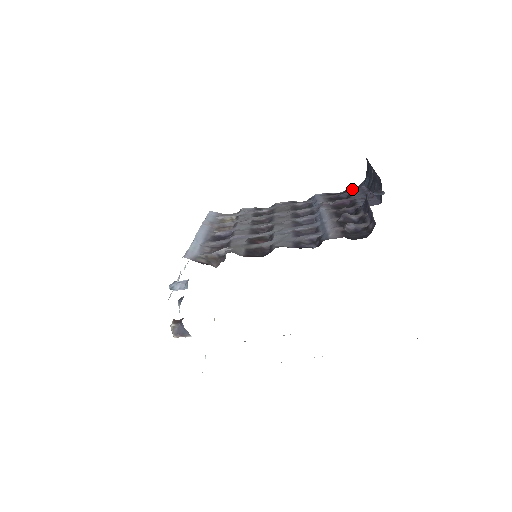
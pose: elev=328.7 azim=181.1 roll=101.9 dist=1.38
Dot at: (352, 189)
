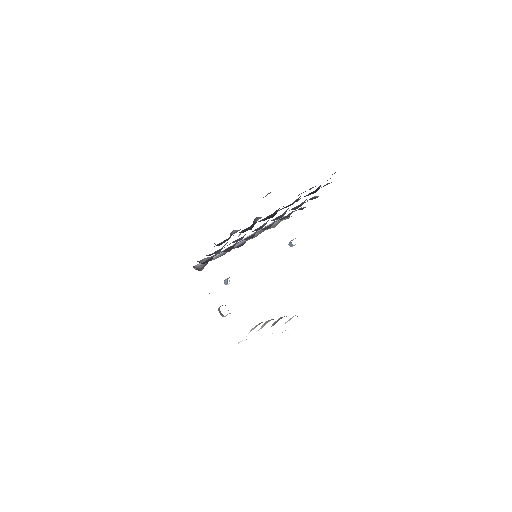
Dot at: occluded
